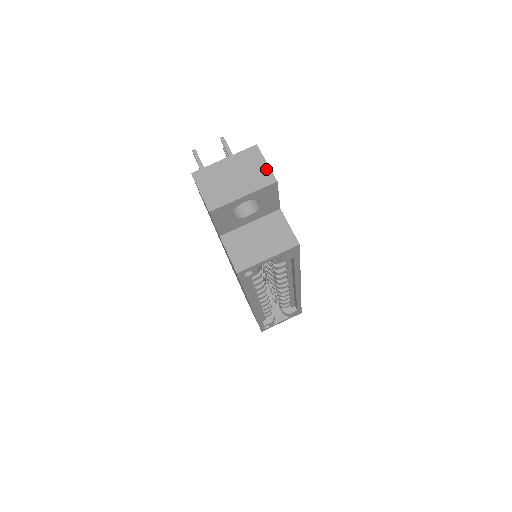
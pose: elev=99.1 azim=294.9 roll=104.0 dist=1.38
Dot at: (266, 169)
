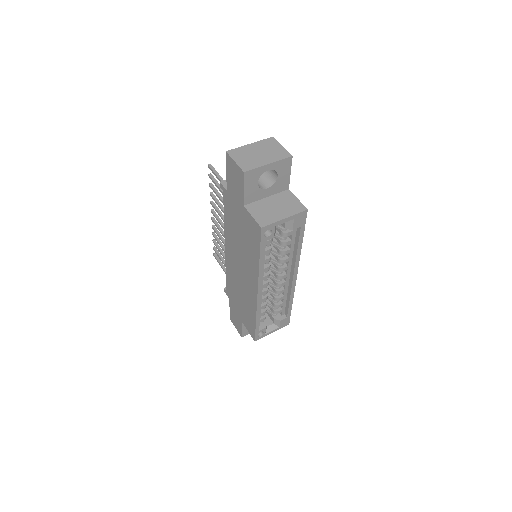
Dot at: (283, 149)
